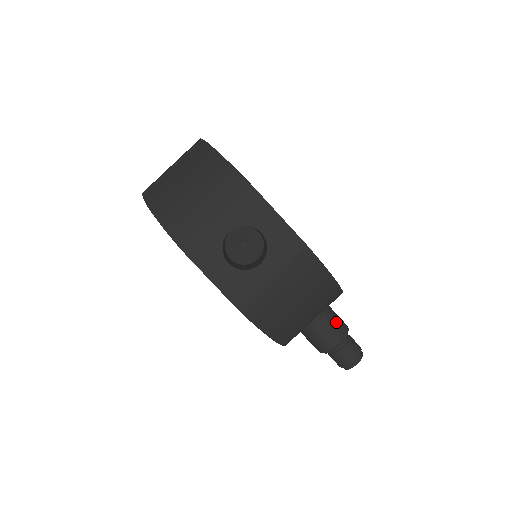
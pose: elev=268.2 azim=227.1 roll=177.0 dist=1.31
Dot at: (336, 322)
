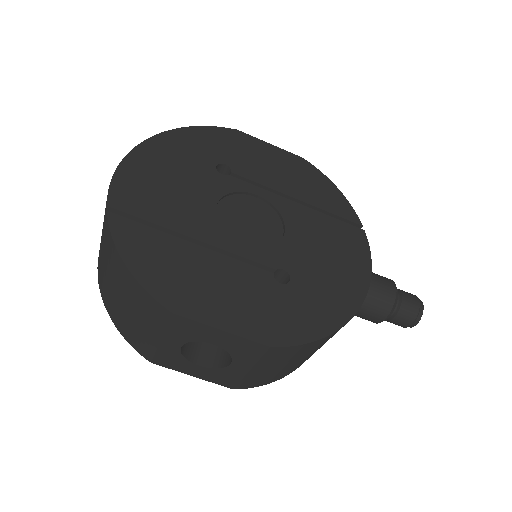
Dot at: (375, 301)
